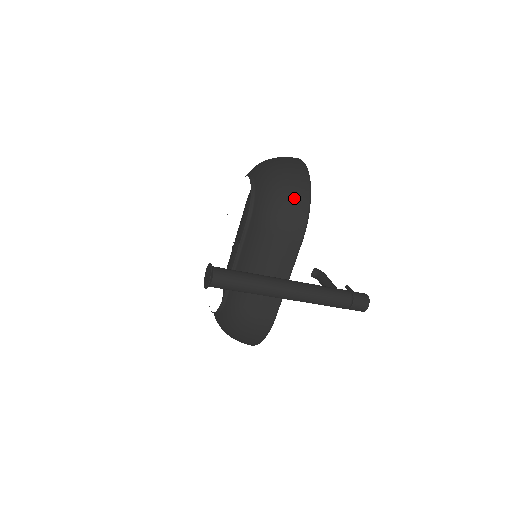
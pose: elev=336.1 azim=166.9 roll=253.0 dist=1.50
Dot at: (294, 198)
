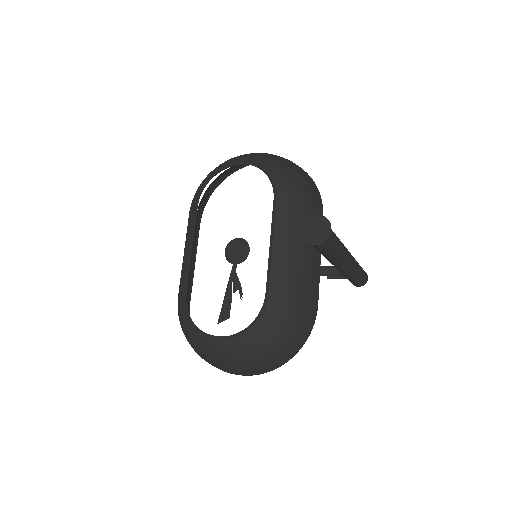
Dot at: (305, 174)
